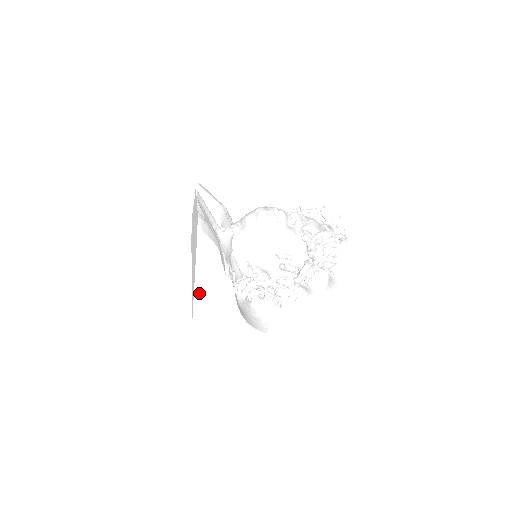
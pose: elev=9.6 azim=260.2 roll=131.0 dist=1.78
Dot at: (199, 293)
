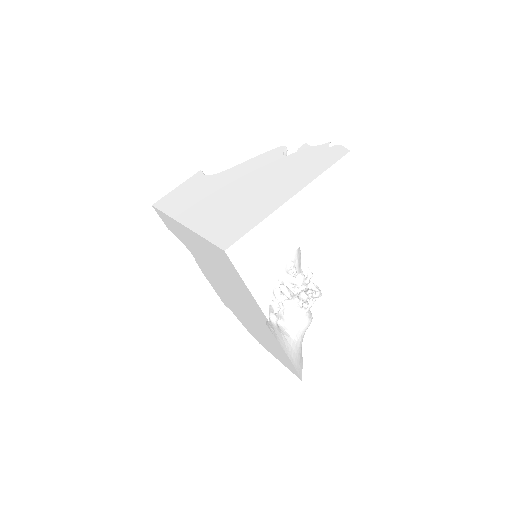
Dot at: (285, 209)
